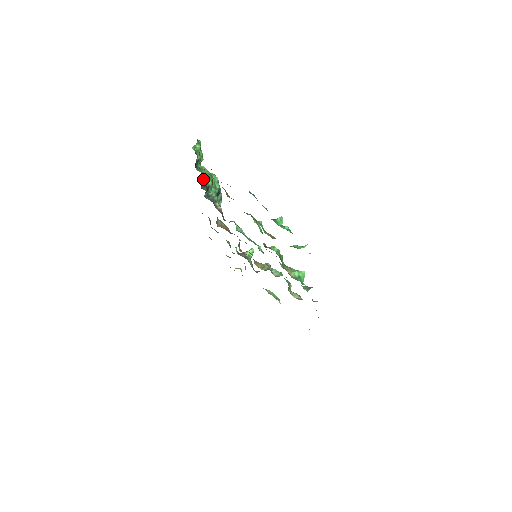
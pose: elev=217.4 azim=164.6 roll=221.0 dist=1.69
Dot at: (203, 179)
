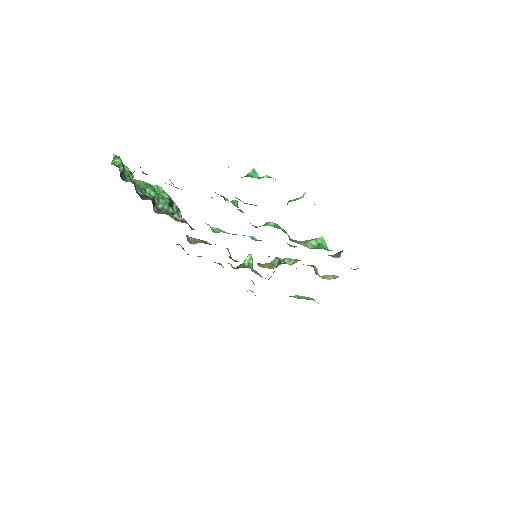
Dot at: (141, 191)
